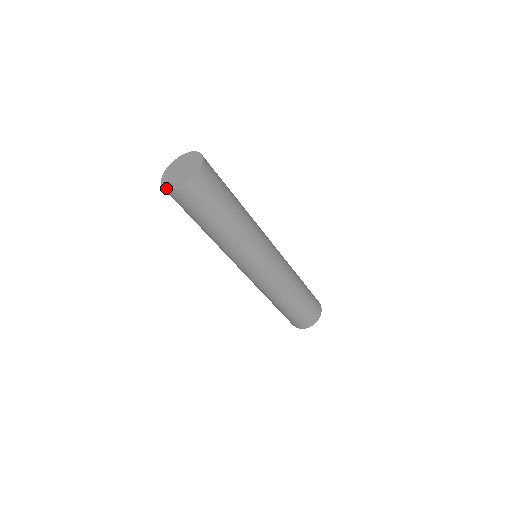
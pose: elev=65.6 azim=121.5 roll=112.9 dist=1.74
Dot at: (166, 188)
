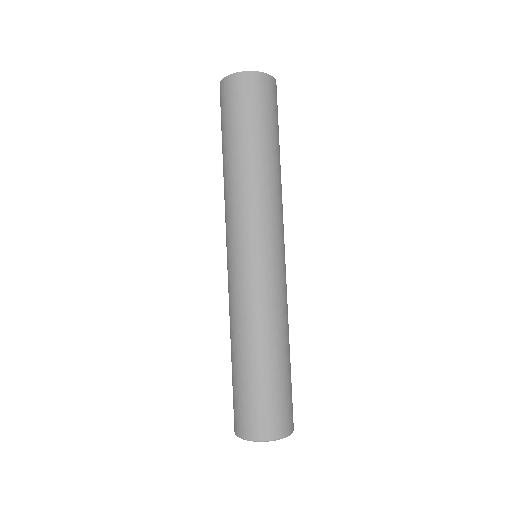
Dot at: (225, 78)
